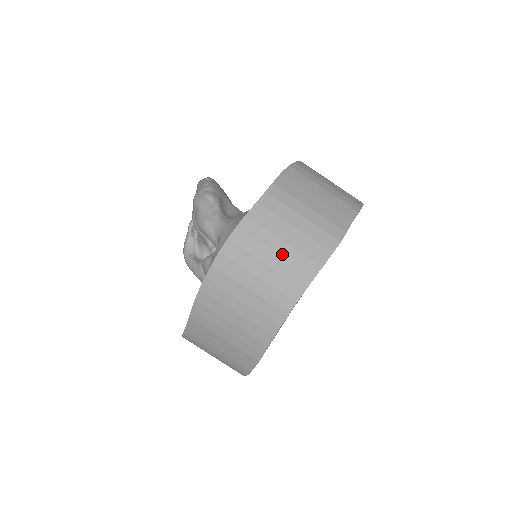
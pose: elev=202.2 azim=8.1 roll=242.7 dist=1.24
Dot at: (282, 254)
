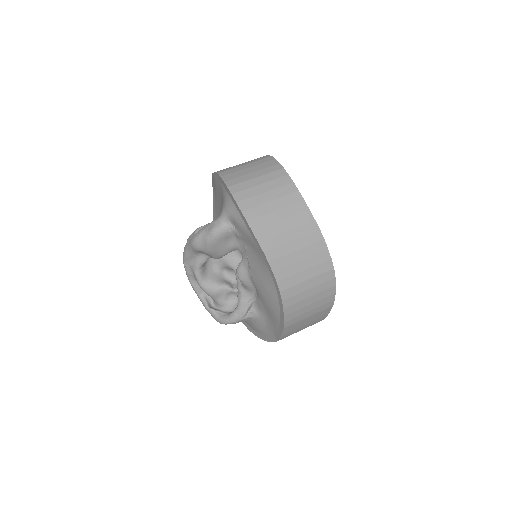
Dot at: (259, 175)
